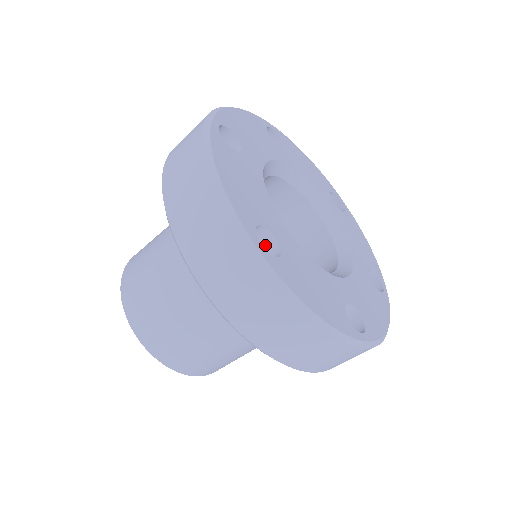
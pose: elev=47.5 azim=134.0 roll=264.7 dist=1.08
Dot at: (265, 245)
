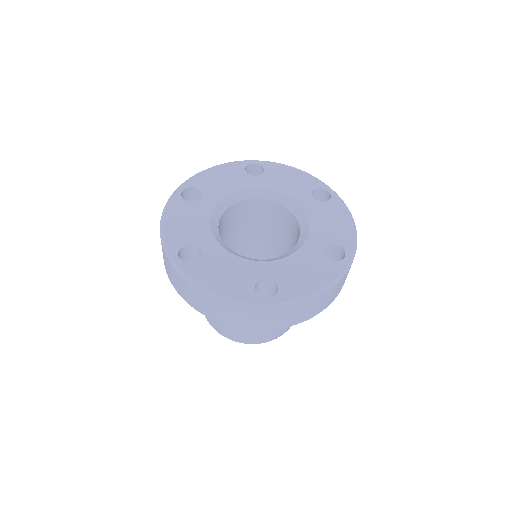
Dot at: (199, 255)
